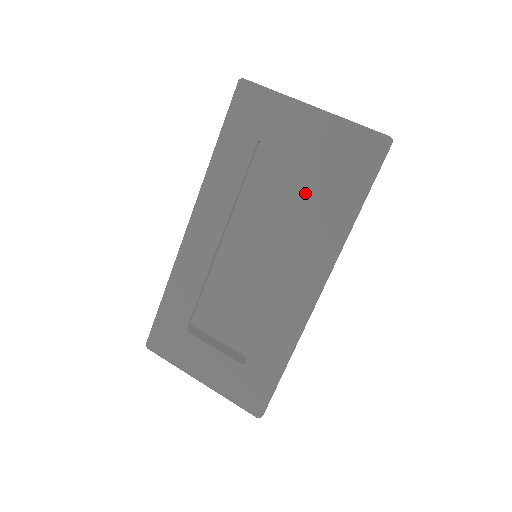
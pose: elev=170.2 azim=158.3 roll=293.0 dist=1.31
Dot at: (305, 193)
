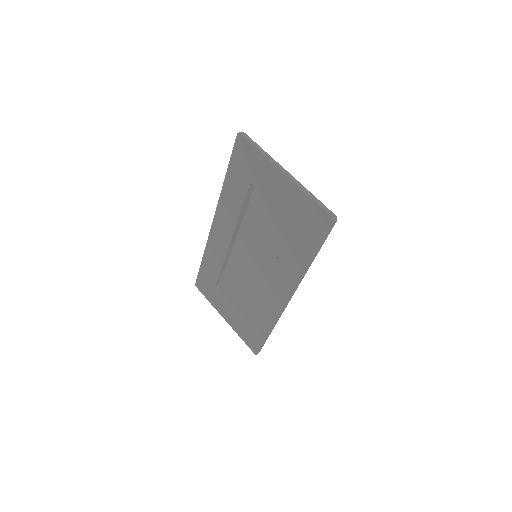
Dot at: occluded
